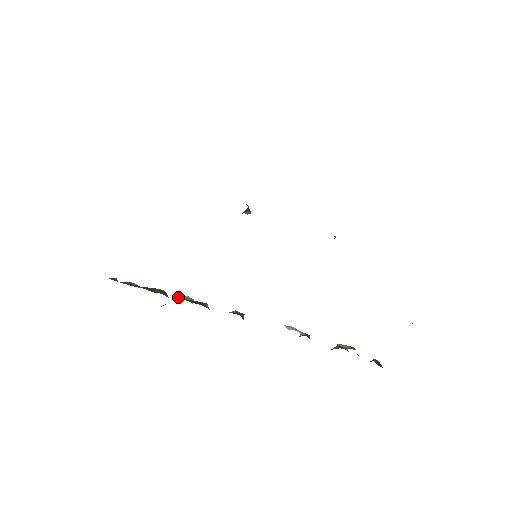
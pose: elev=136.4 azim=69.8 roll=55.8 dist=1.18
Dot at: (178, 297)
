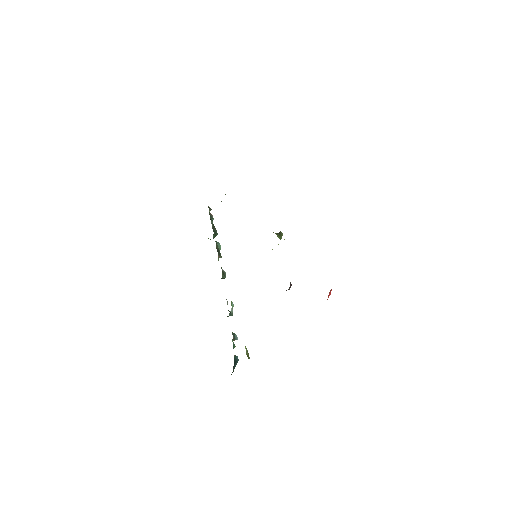
Dot at: occluded
